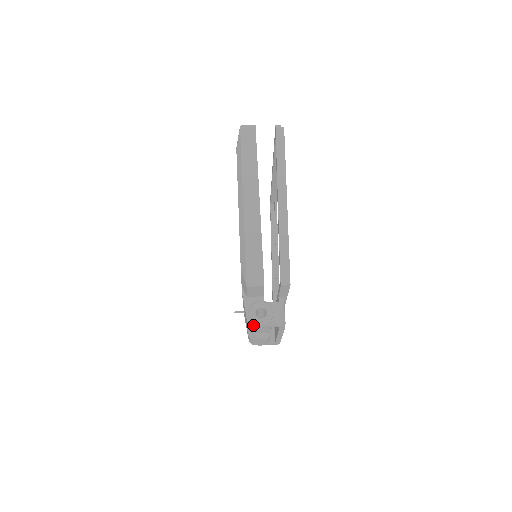
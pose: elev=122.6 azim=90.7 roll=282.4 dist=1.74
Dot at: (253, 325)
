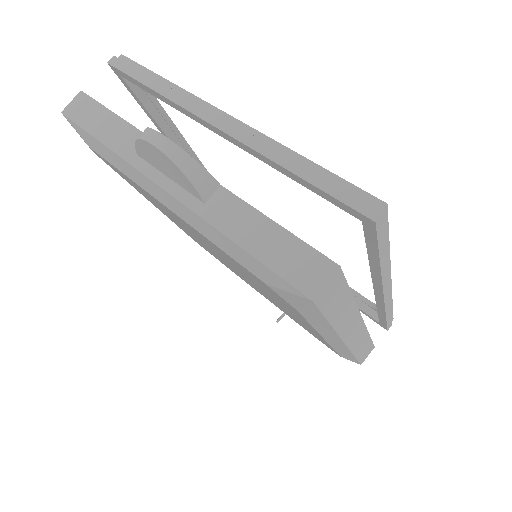
Dot at: occluded
